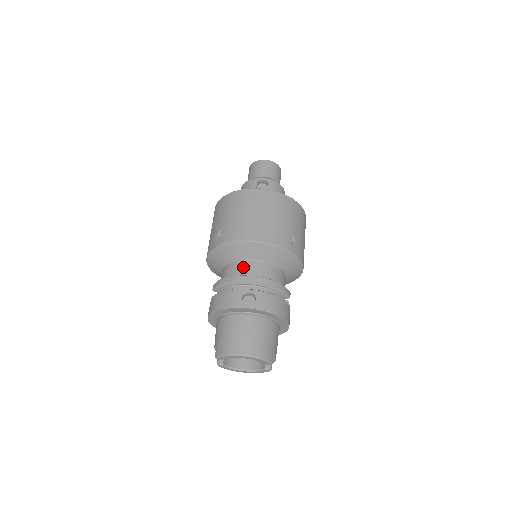
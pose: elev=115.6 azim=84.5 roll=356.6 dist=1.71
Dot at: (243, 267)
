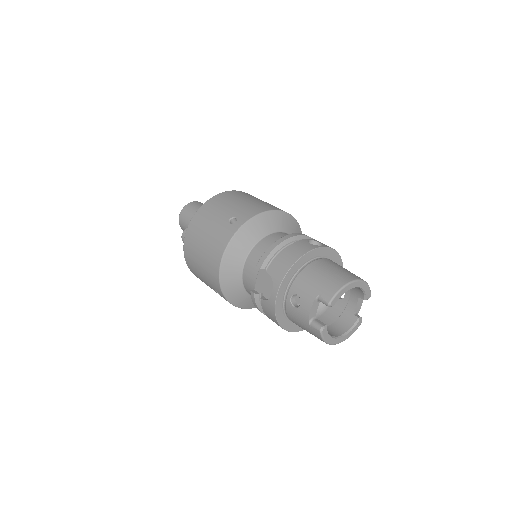
Dot at: (277, 237)
